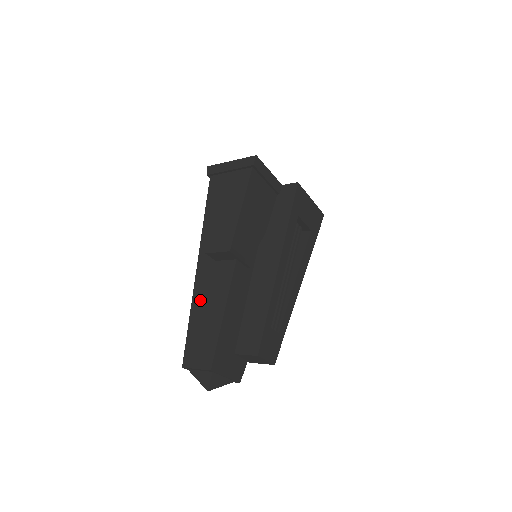
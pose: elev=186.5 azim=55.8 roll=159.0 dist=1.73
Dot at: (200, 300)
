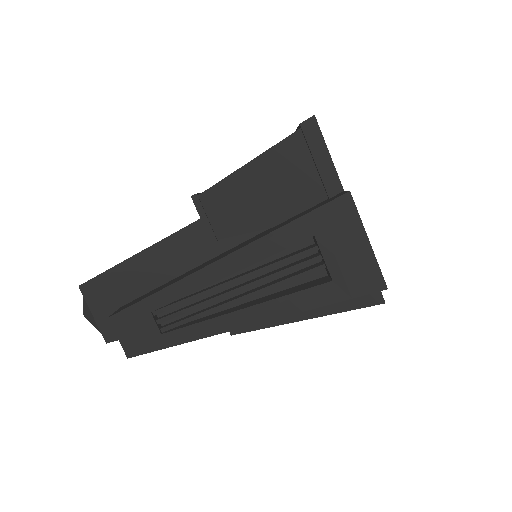
Dot at: occluded
